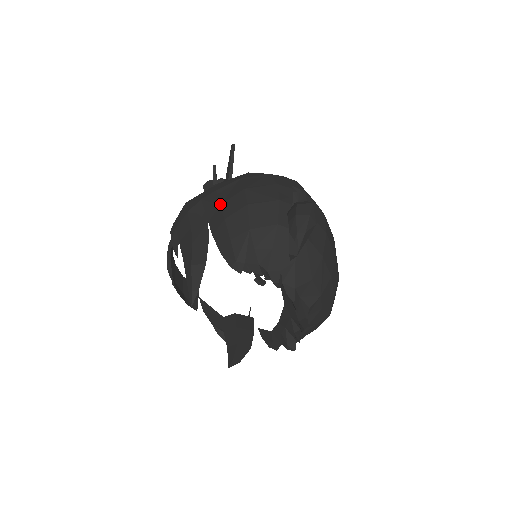
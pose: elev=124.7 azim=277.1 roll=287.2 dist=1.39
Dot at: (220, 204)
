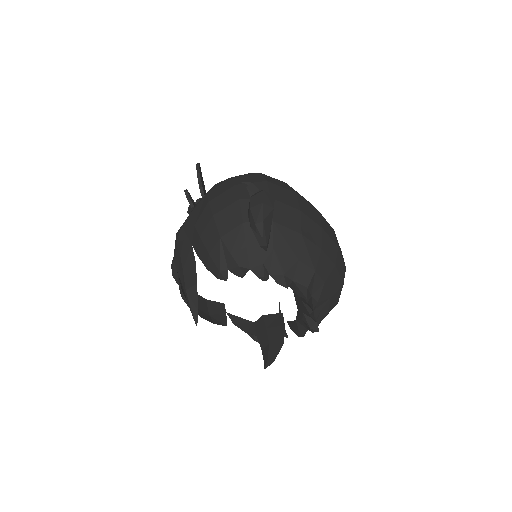
Dot at: (194, 224)
